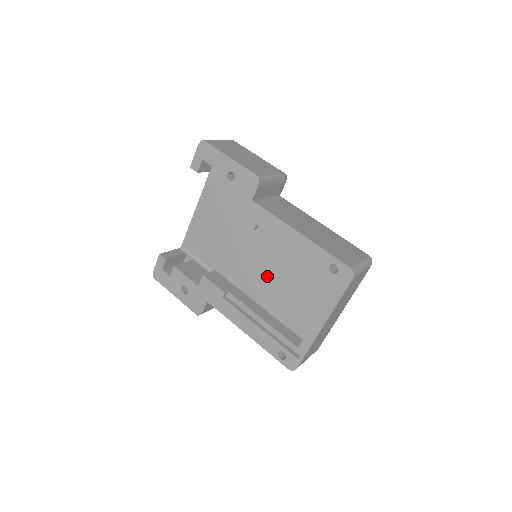
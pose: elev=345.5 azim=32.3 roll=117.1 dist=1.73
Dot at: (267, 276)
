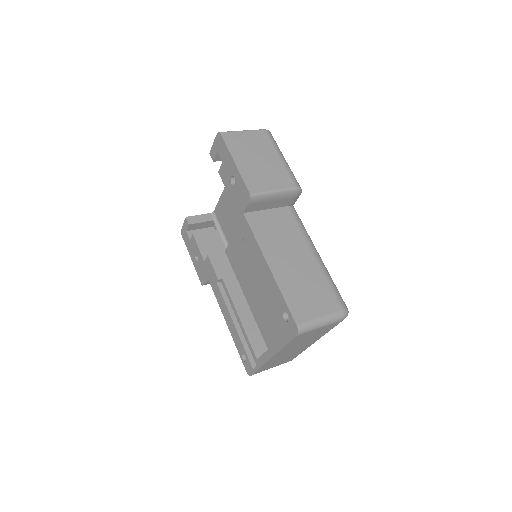
Dot at: (255, 281)
